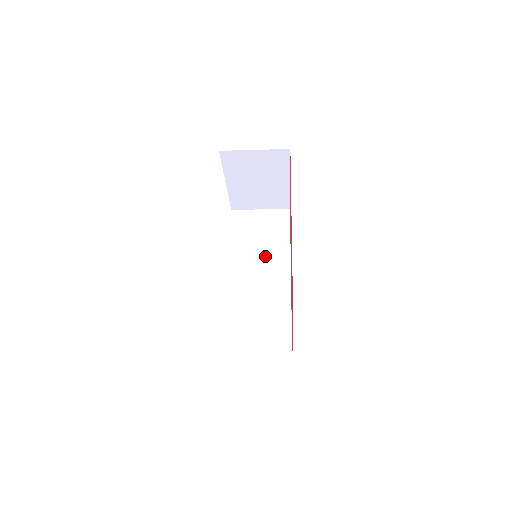
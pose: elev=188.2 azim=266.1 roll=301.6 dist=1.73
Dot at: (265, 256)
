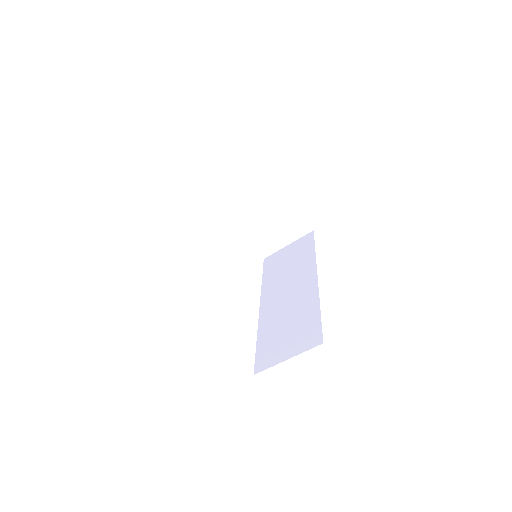
Dot at: (293, 274)
